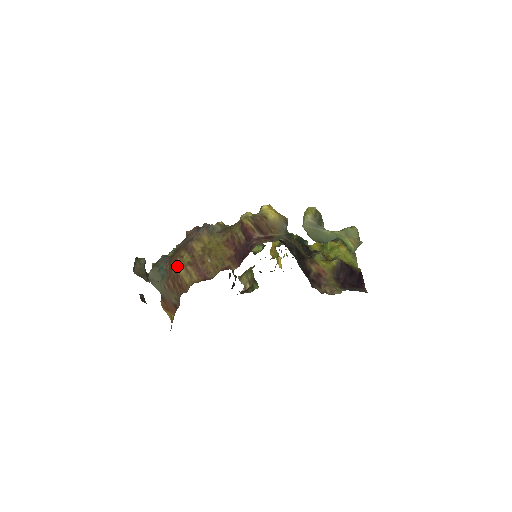
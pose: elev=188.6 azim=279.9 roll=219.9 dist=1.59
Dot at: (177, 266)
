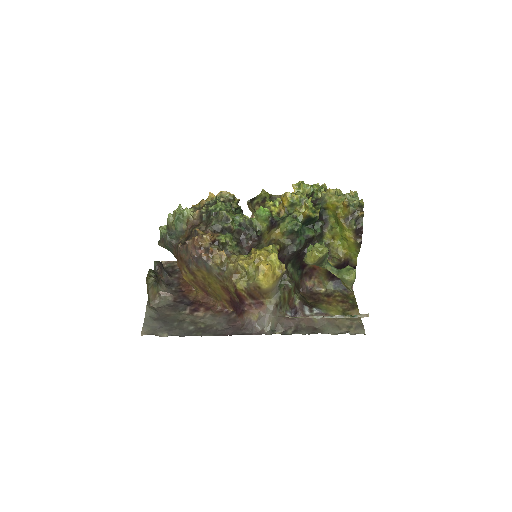
Dot at: occluded
